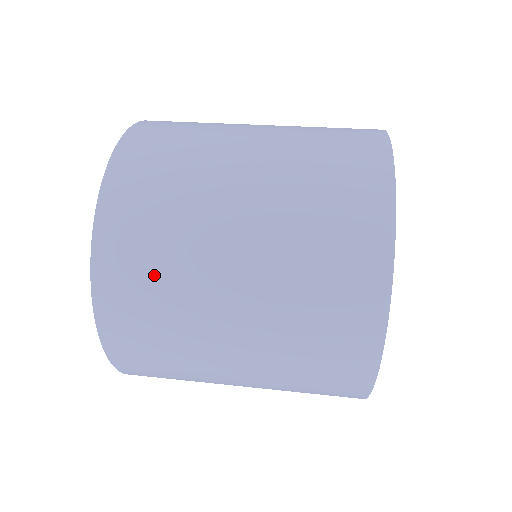
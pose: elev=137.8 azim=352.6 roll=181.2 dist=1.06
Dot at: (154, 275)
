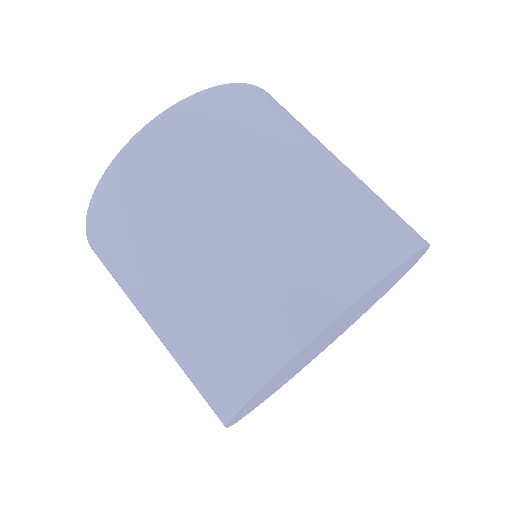
Dot at: (195, 152)
